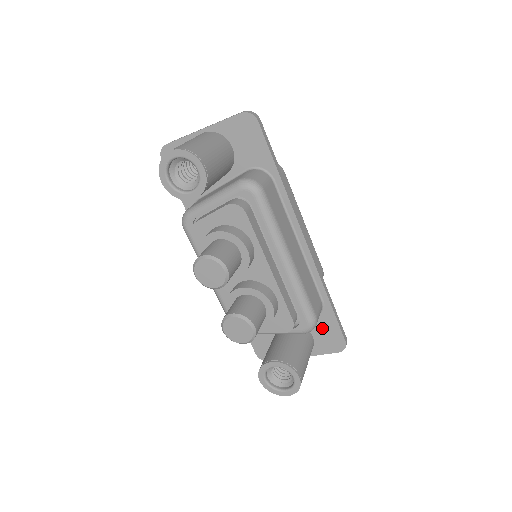
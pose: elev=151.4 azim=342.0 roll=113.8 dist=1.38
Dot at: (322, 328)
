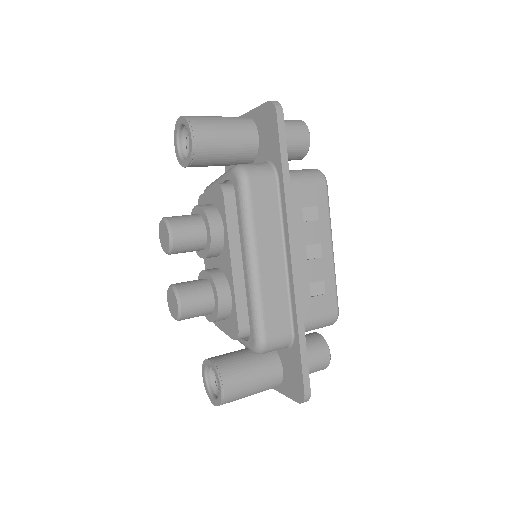
Dot at: (290, 365)
